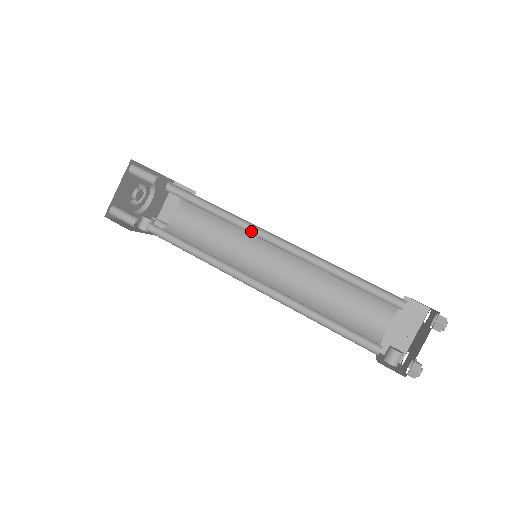
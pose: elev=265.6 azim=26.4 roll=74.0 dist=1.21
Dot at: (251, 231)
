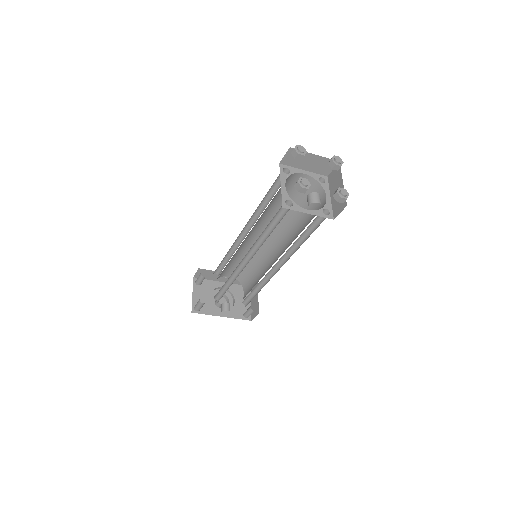
Dot at: occluded
